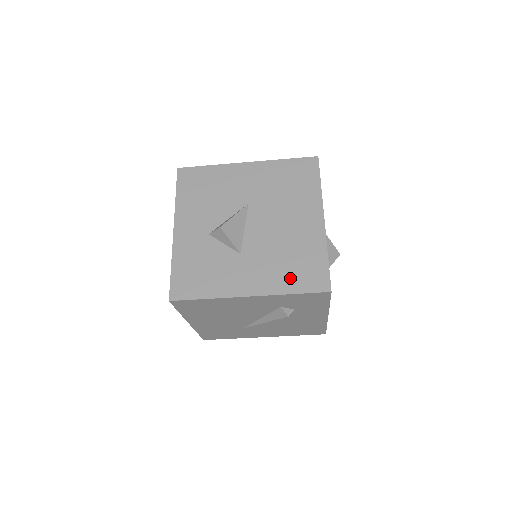
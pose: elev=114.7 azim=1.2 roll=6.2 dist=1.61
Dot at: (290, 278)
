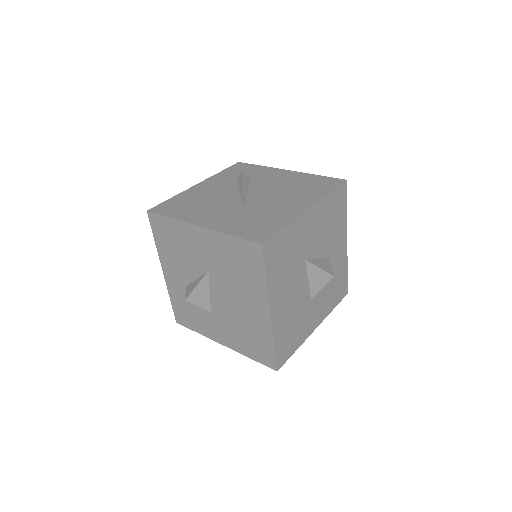
Dot at: (247, 347)
